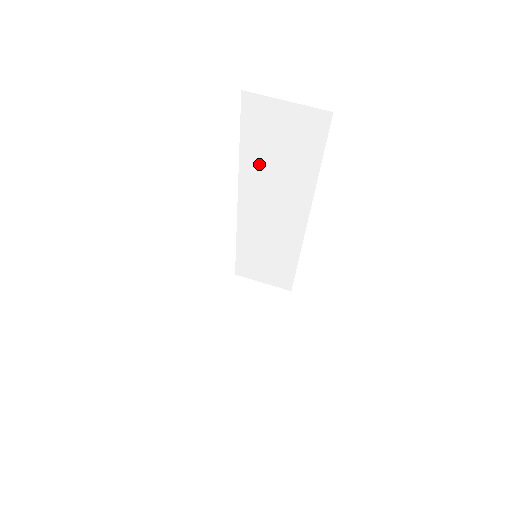
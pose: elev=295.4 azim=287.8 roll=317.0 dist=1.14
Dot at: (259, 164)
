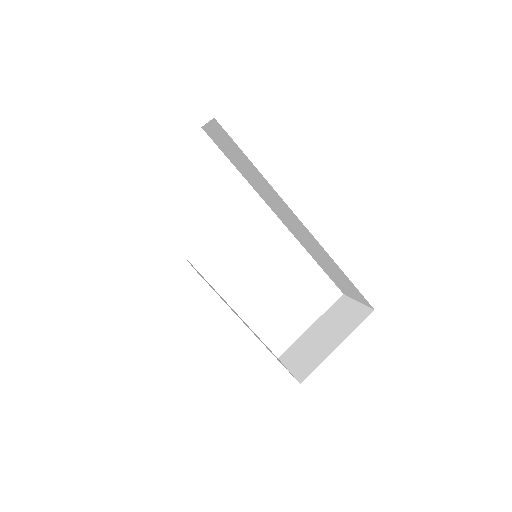
Dot at: (249, 177)
